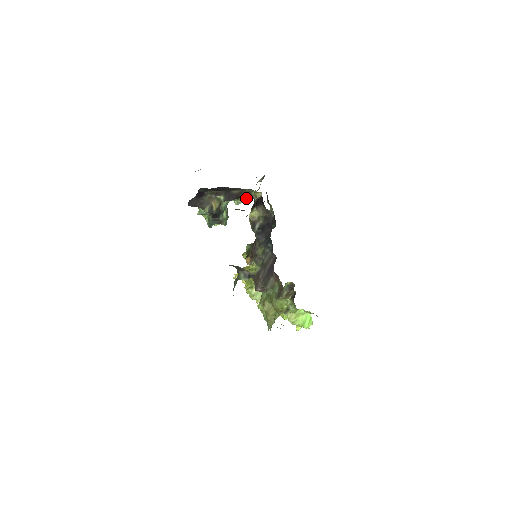
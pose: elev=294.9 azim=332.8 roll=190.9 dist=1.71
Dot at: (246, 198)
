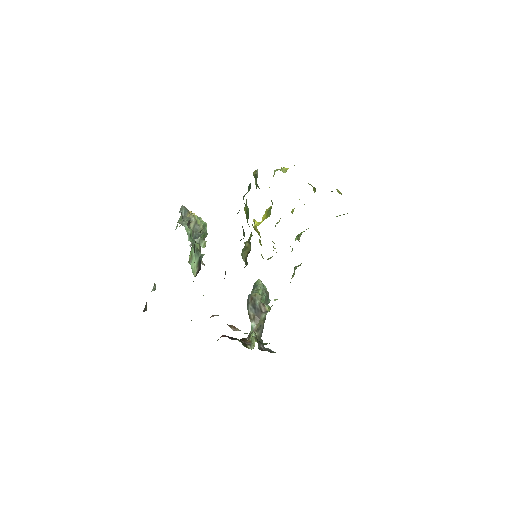
Dot at: occluded
